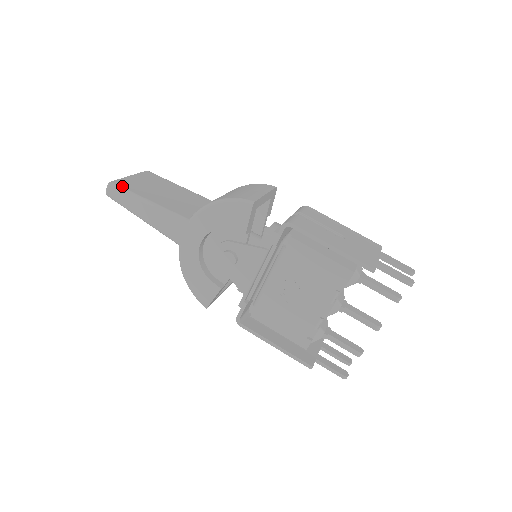
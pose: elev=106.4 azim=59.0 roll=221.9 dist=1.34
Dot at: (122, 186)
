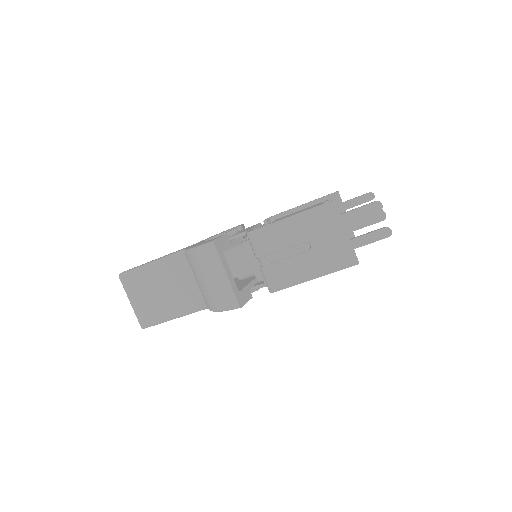
Dot at: (150, 324)
